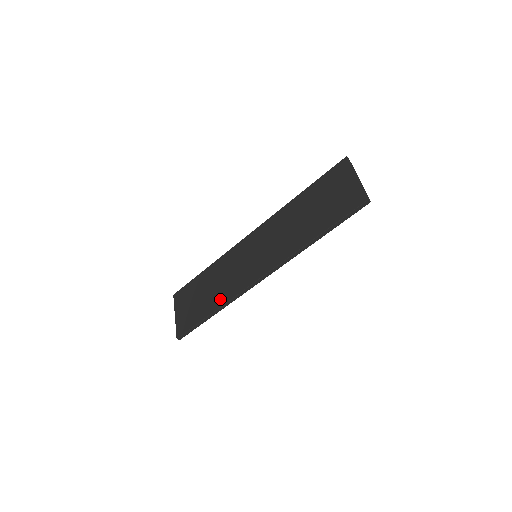
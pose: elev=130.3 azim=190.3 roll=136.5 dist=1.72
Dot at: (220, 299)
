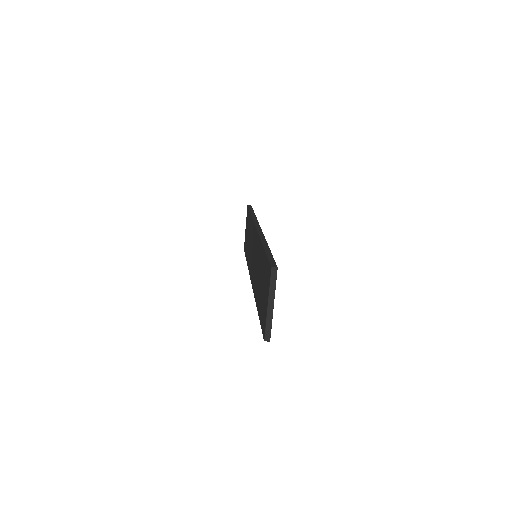
Dot at: (248, 260)
